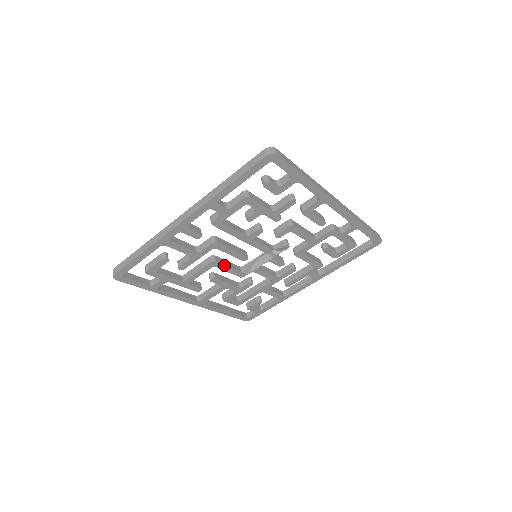
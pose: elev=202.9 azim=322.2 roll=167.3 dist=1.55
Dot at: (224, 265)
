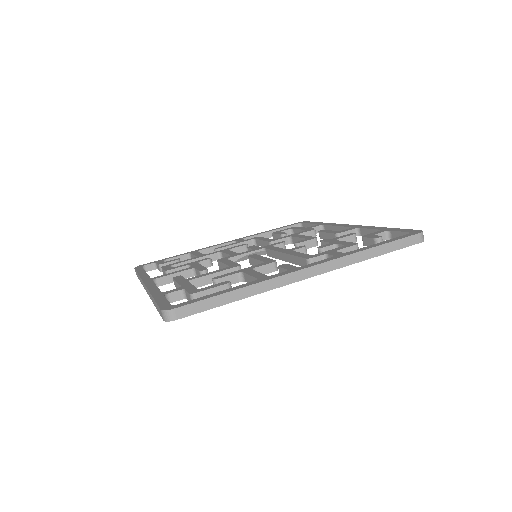
Dot at: occluded
